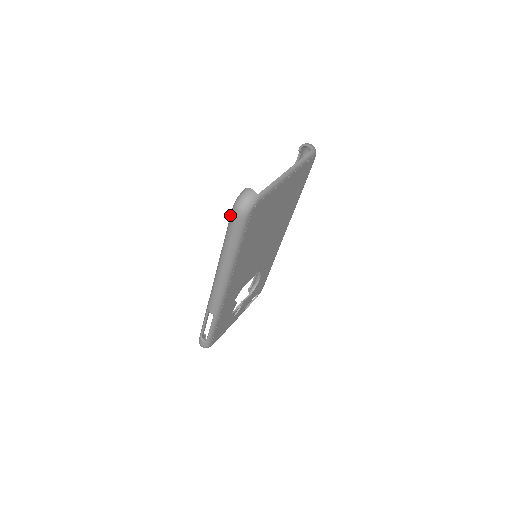
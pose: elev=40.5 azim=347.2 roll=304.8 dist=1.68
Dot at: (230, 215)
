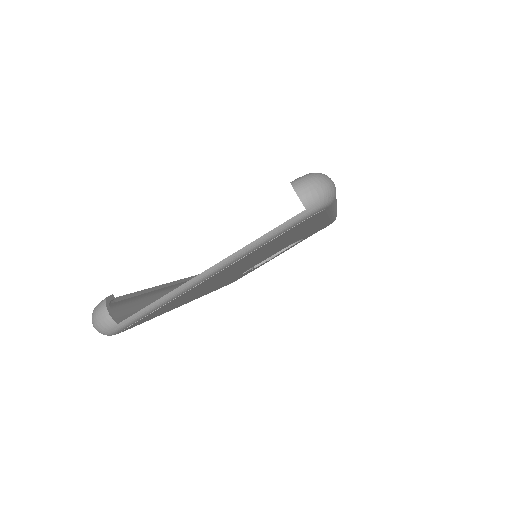
Dot at: occluded
